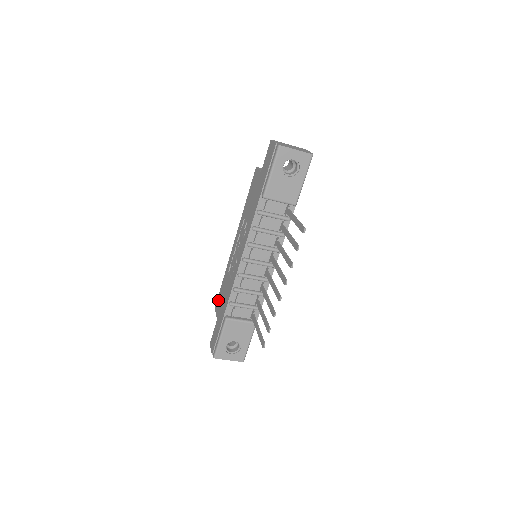
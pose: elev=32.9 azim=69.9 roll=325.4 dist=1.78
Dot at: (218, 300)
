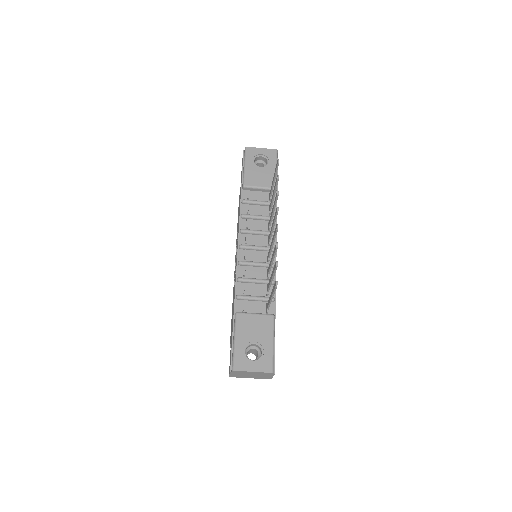
Dot at: occluded
